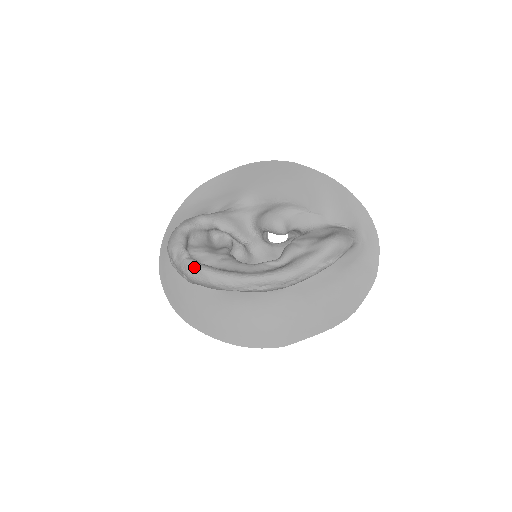
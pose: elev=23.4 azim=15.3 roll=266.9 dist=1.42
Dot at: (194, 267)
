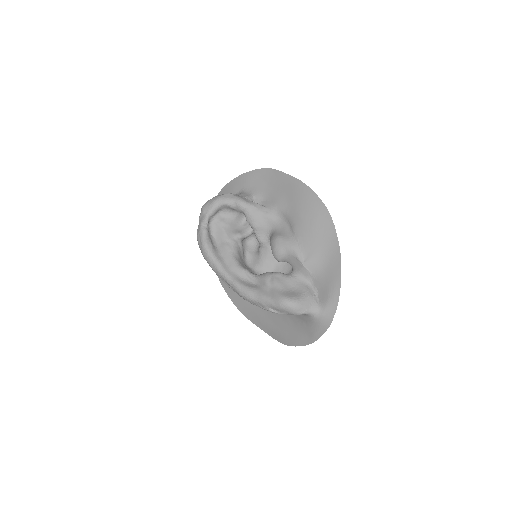
Dot at: (201, 237)
